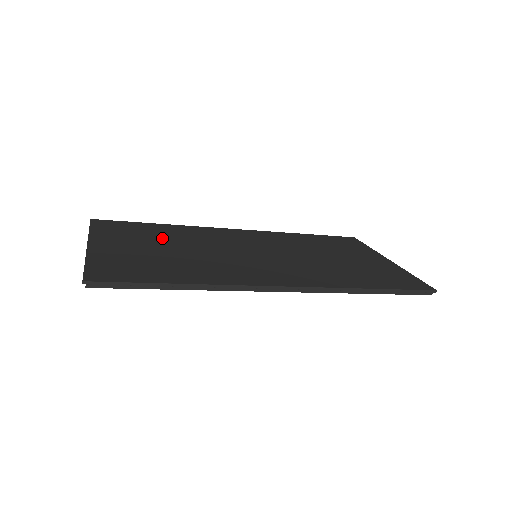
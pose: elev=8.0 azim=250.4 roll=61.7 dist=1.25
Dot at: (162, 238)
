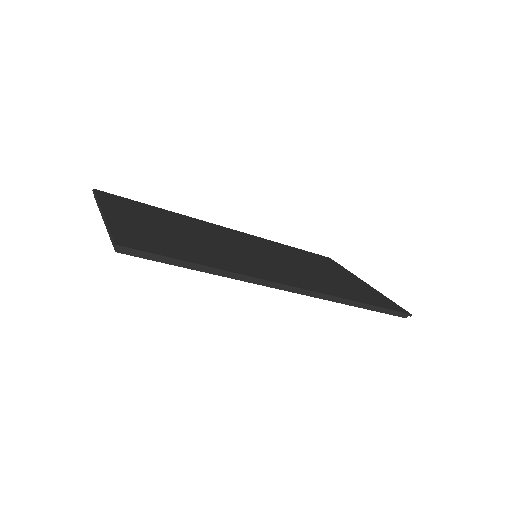
Dot at: (169, 221)
